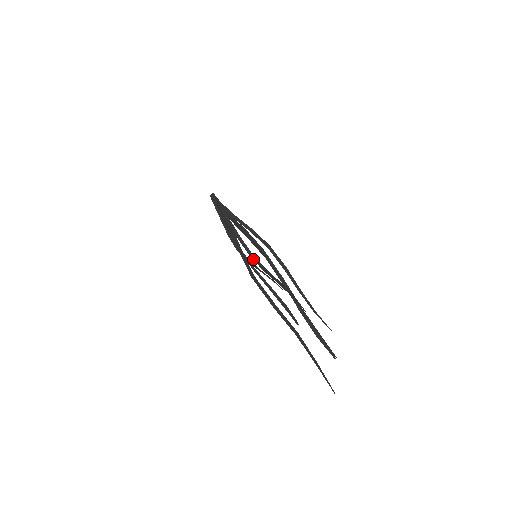
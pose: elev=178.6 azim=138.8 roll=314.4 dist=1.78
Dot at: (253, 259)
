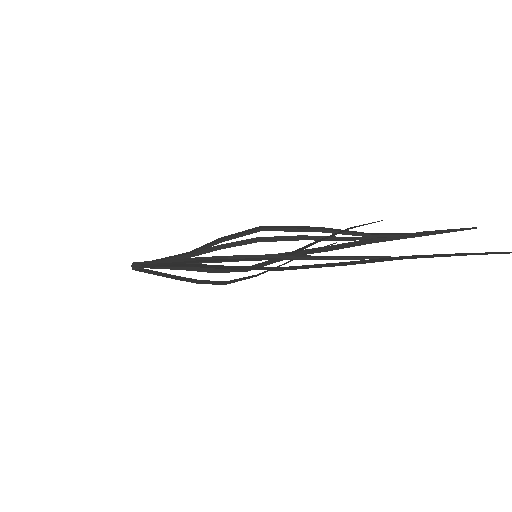
Dot at: occluded
